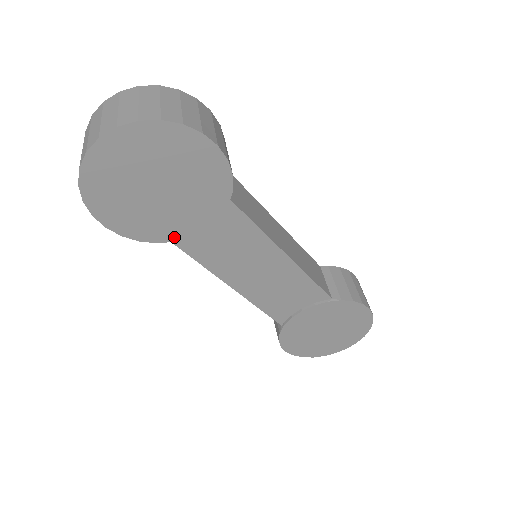
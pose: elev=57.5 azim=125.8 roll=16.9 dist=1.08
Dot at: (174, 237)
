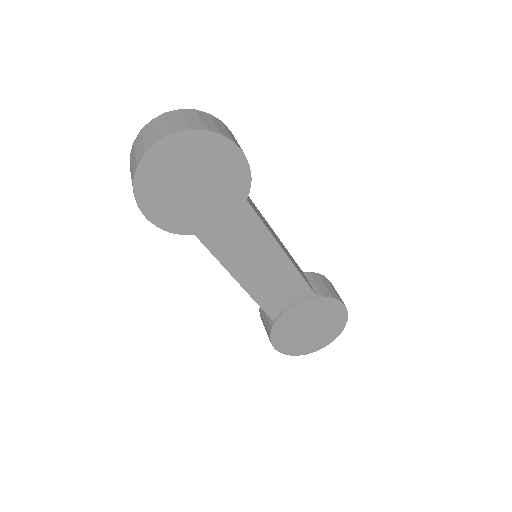
Dot at: (199, 230)
